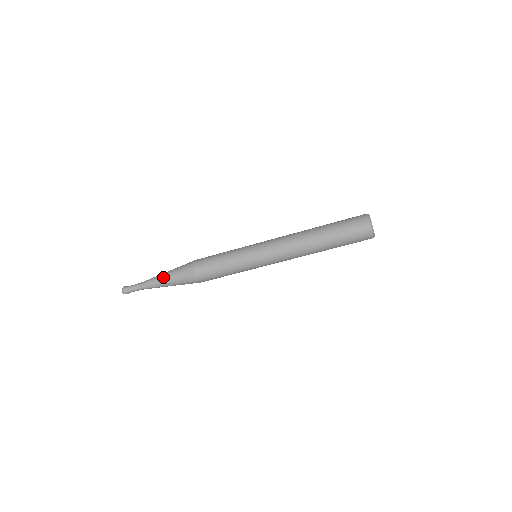
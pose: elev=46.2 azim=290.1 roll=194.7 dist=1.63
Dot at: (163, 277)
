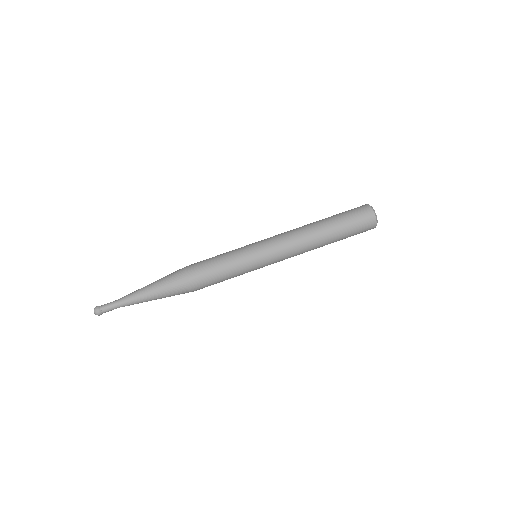
Dot at: (149, 284)
